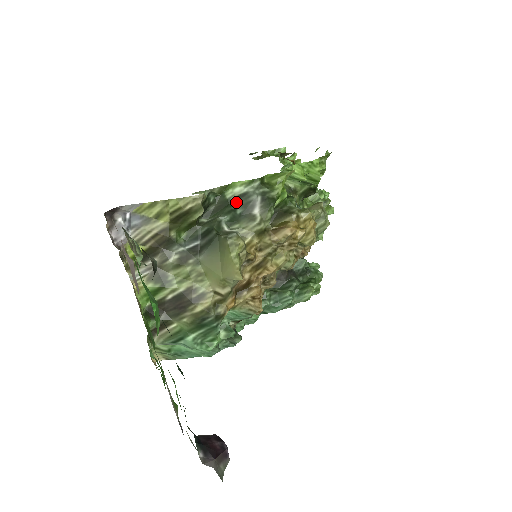
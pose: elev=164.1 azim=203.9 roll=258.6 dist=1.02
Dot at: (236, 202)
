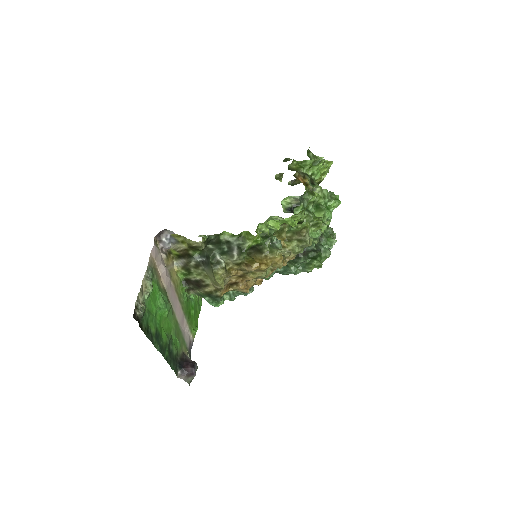
Dot at: (225, 244)
